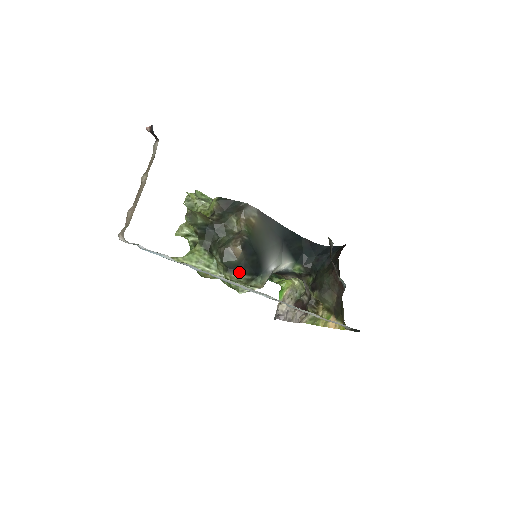
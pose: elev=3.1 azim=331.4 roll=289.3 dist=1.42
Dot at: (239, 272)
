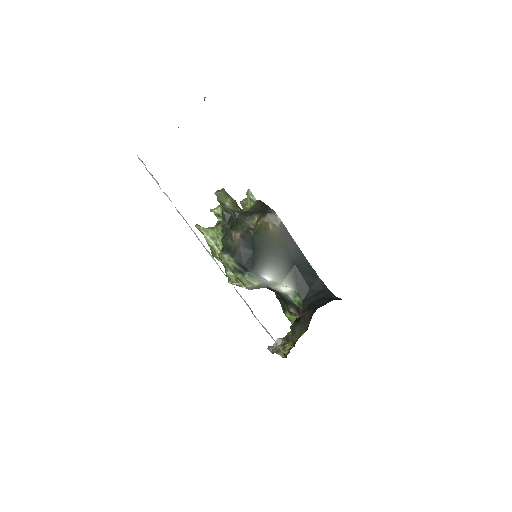
Dot at: (231, 256)
